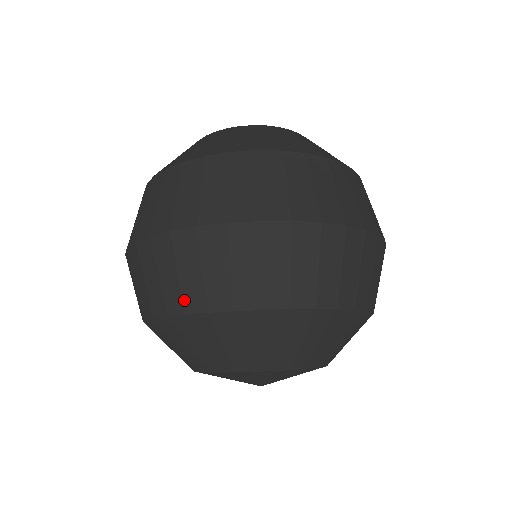
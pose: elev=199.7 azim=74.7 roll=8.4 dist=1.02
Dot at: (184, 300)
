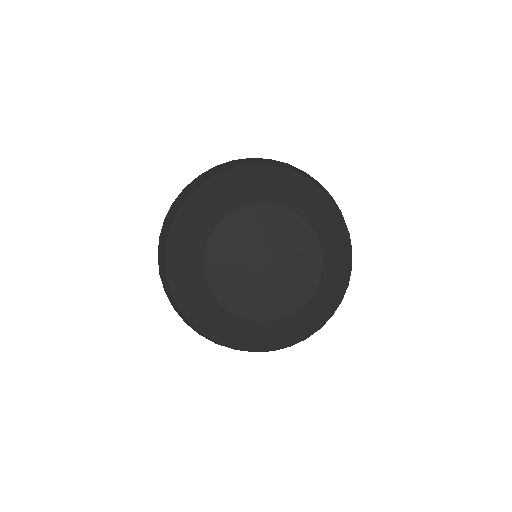
Dot at: occluded
